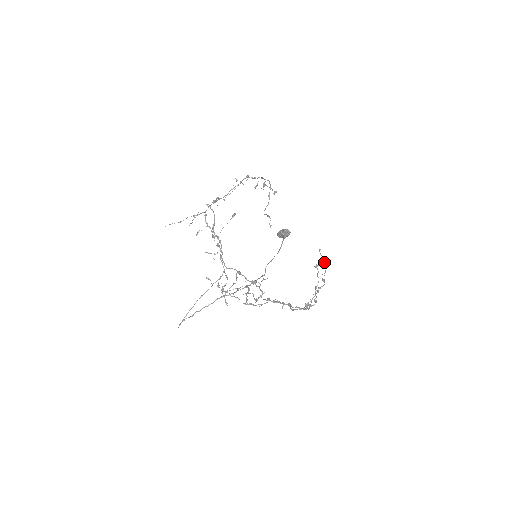
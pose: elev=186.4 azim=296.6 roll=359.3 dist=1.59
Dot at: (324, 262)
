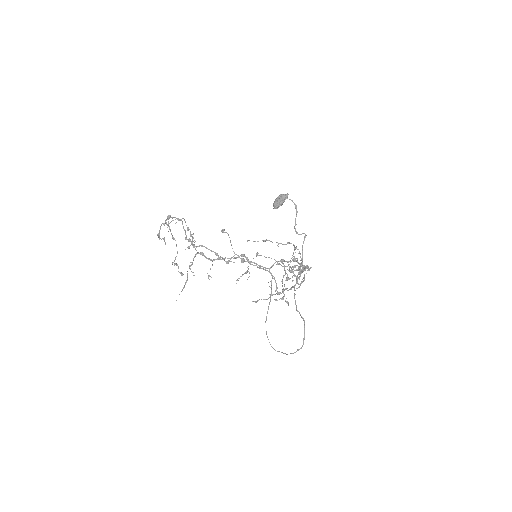
Dot at: (266, 240)
